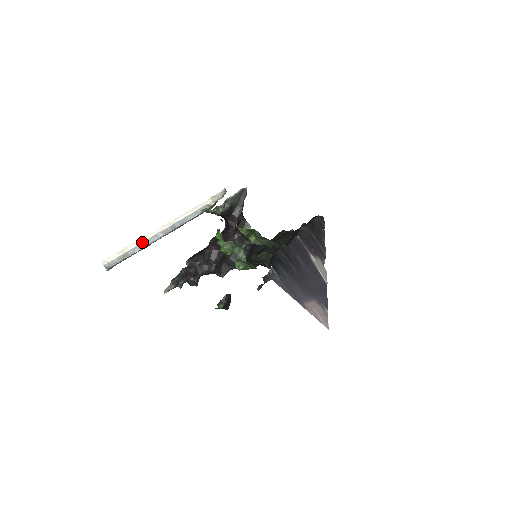
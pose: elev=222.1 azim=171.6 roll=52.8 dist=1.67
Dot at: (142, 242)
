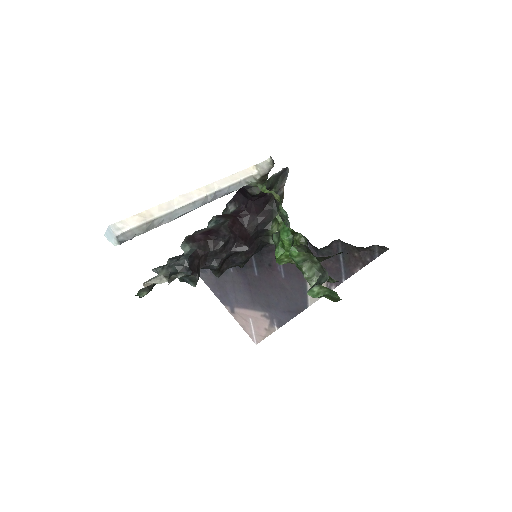
Dot at: (175, 209)
